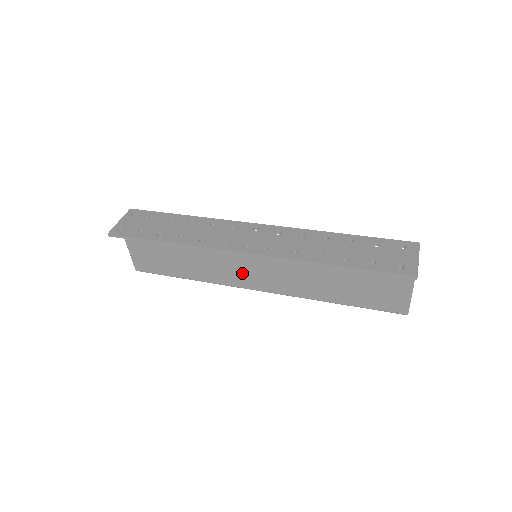
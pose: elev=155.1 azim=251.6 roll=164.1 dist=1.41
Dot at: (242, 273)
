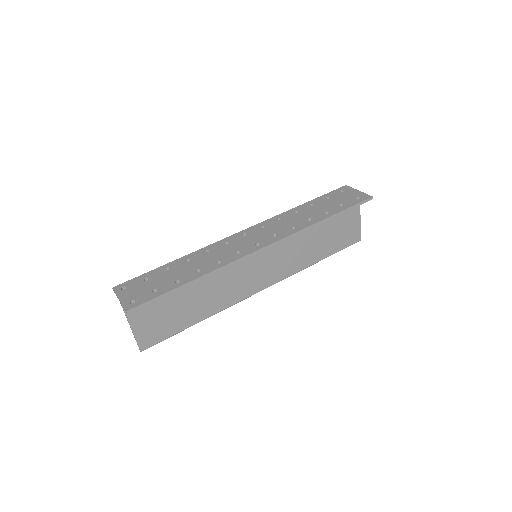
Dot at: (247, 281)
